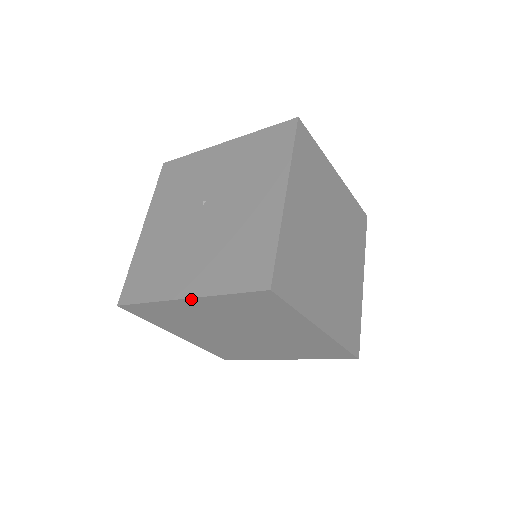
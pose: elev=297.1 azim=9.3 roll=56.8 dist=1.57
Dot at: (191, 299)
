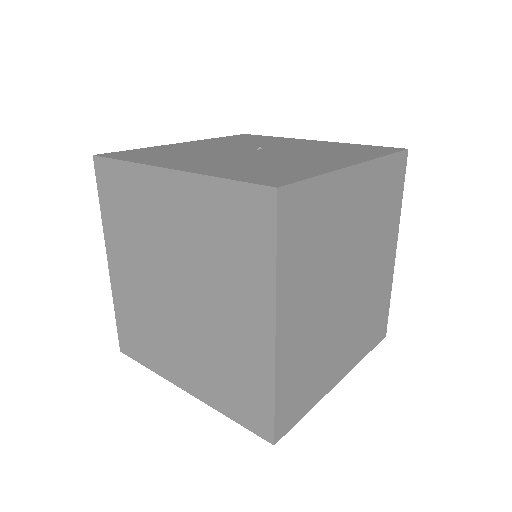
Dot at: (175, 173)
